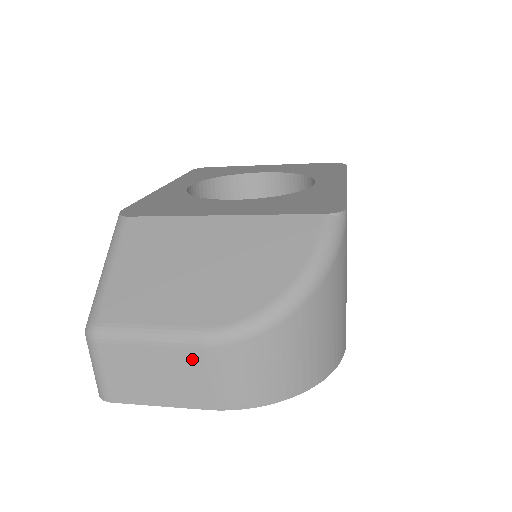
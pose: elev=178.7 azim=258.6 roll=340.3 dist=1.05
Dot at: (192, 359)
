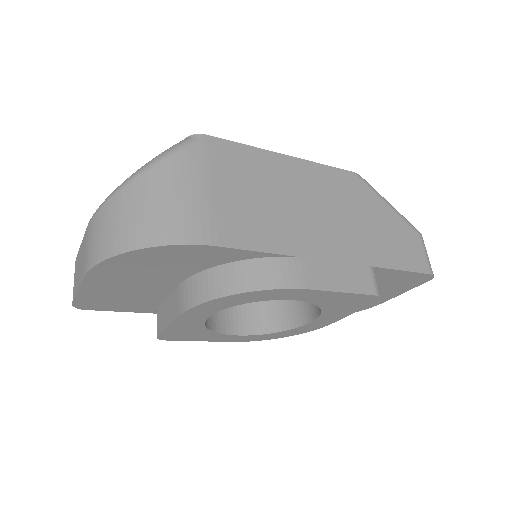
Dot at: (85, 241)
